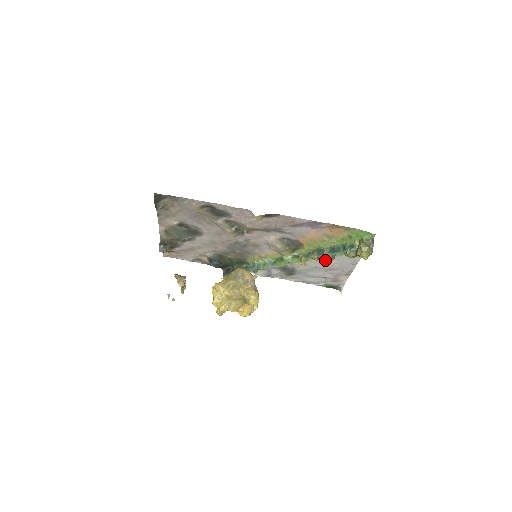
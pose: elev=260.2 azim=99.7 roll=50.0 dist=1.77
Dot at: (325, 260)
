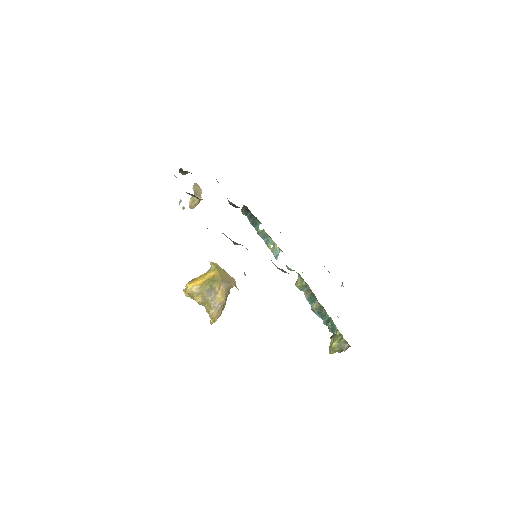
Dot at: occluded
